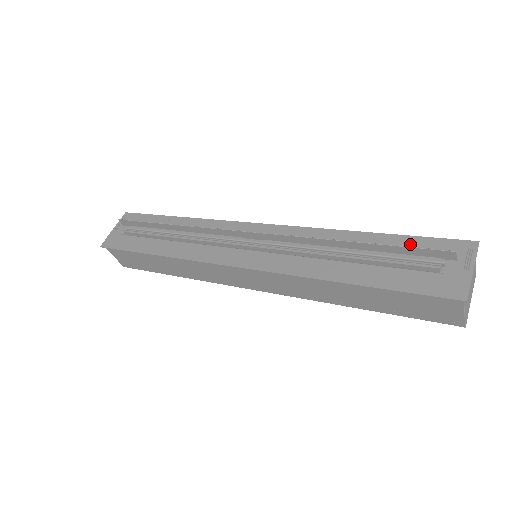
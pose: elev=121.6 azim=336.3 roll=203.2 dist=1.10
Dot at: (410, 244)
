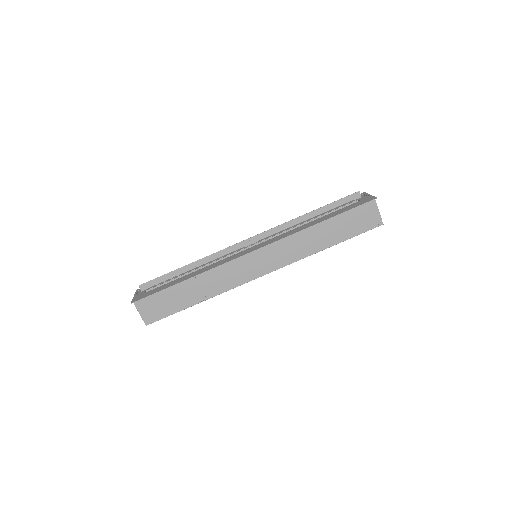
Dot at: occluded
